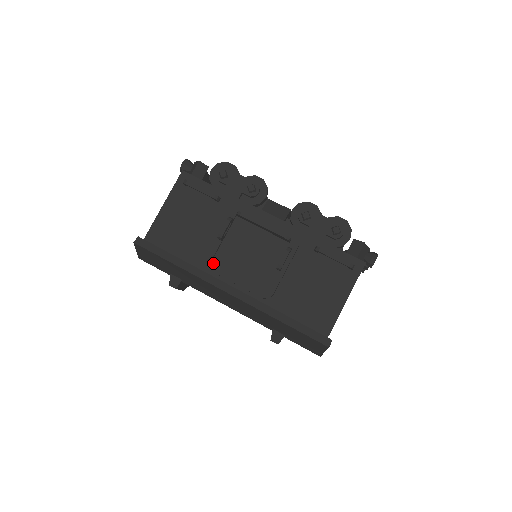
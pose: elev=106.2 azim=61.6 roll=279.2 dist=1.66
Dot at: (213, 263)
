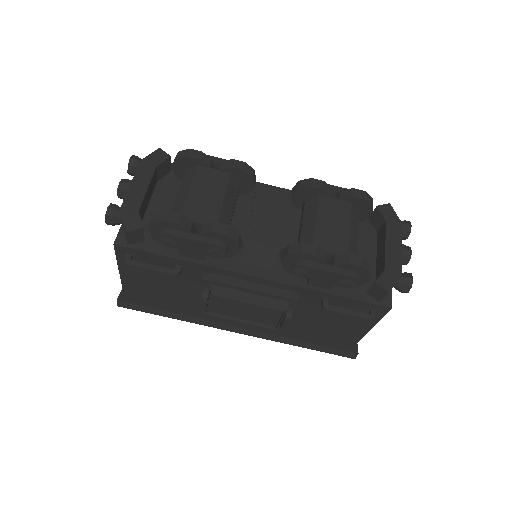
Dot at: (209, 316)
